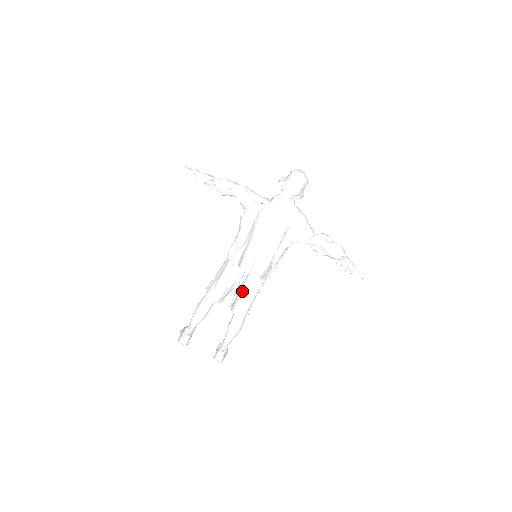
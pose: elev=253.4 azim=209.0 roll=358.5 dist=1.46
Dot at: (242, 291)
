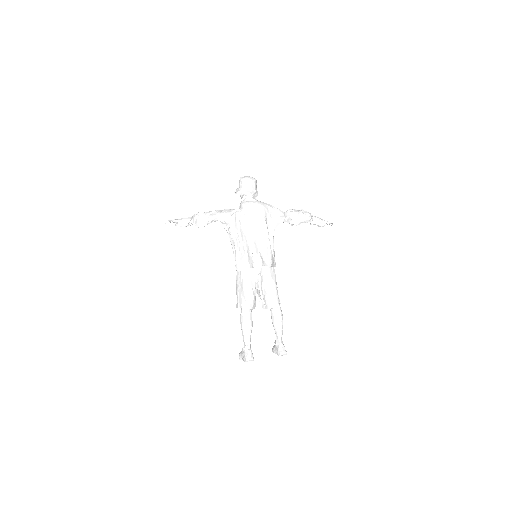
Dot at: (265, 287)
